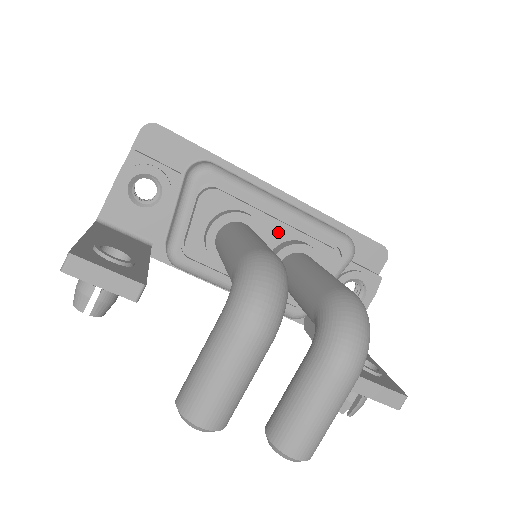
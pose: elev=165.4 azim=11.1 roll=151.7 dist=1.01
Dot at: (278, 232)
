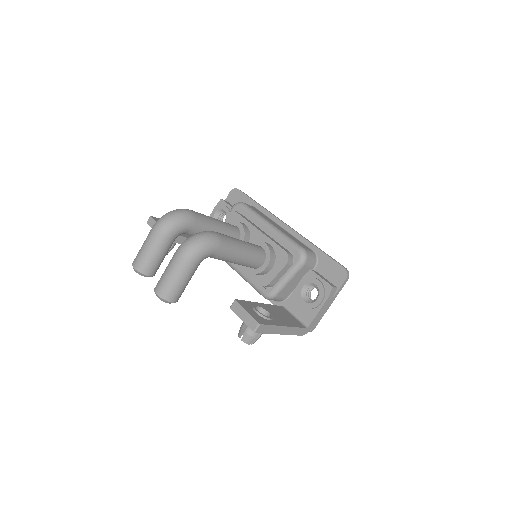
Dot at: (258, 237)
